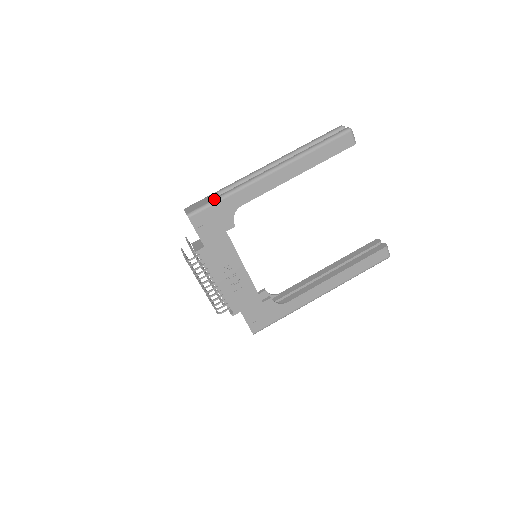
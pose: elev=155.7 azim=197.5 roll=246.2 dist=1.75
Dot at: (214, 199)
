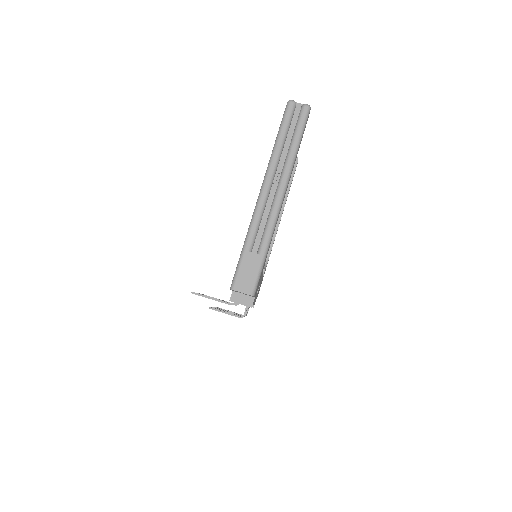
Dot at: (261, 263)
